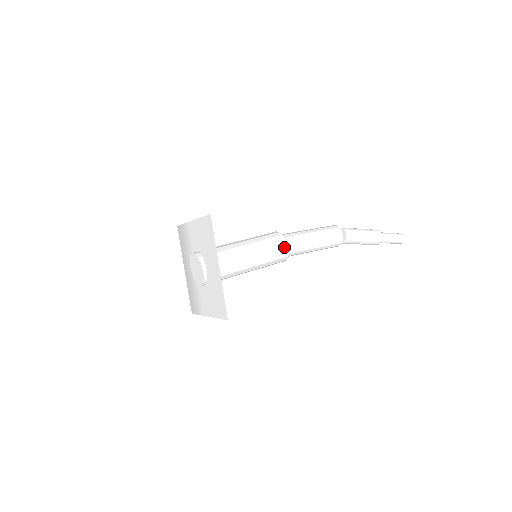
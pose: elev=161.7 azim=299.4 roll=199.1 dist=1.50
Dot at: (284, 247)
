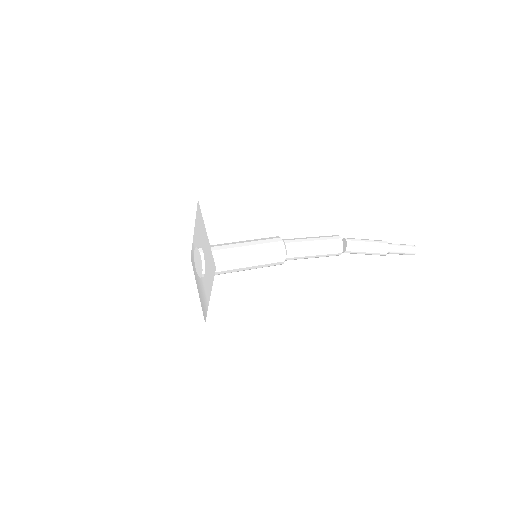
Dot at: (279, 242)
